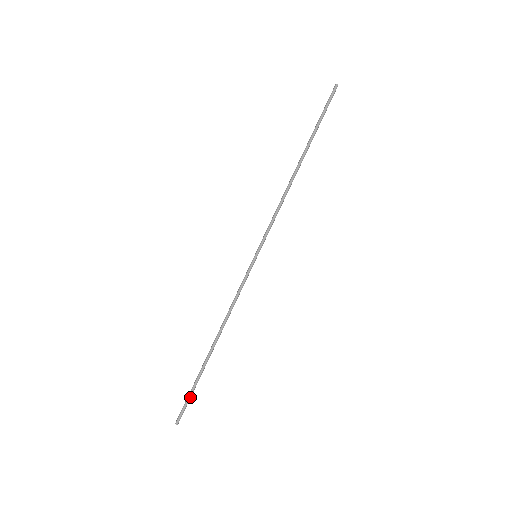
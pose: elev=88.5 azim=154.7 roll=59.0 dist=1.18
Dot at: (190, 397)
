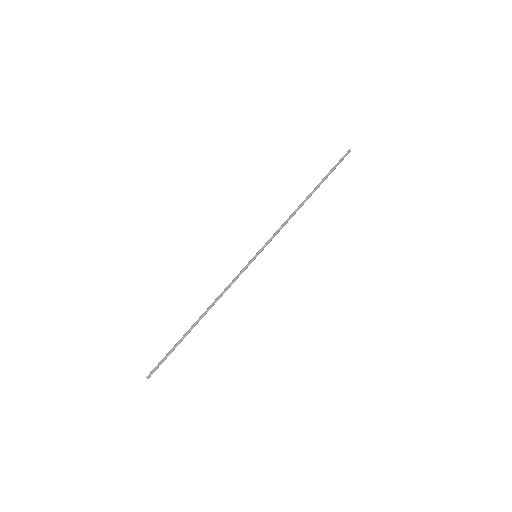
Dot at: occluded
